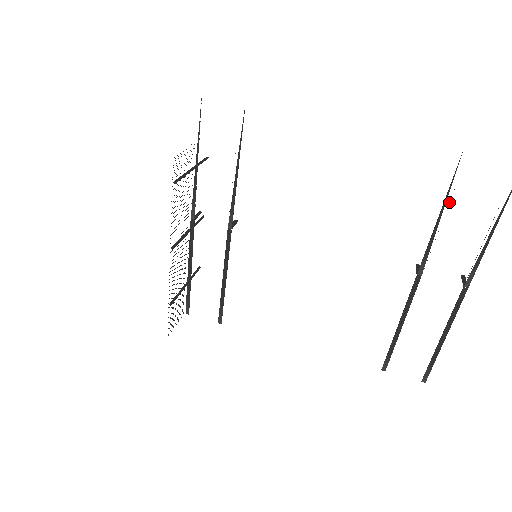
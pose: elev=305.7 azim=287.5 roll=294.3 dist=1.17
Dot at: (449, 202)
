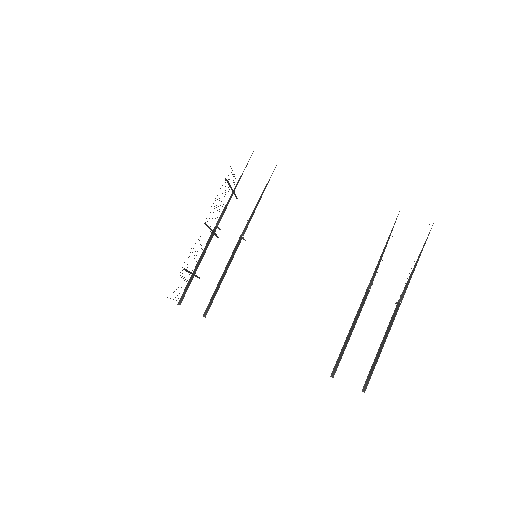
Dot at: occluded
